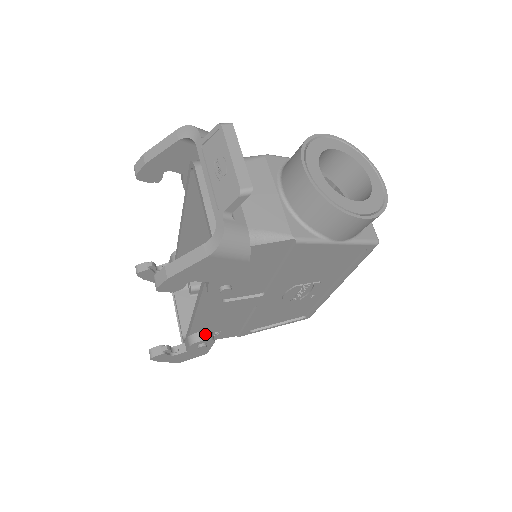
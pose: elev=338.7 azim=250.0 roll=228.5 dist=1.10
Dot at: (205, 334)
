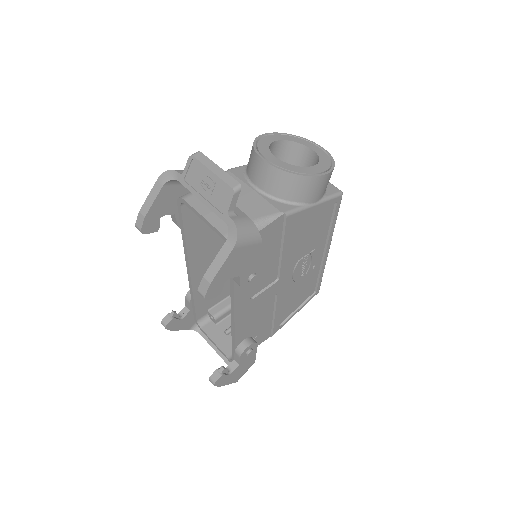
Dot at: (247, 341)
